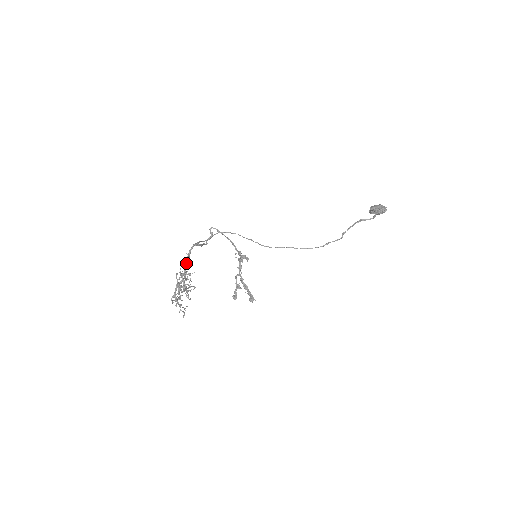
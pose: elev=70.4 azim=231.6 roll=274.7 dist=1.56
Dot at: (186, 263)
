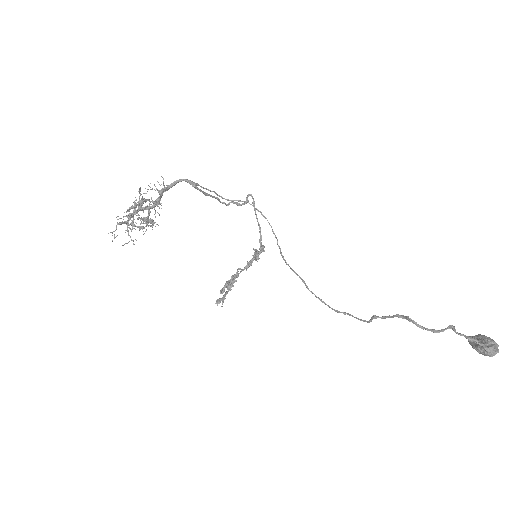
Dot at: (160, 190)
